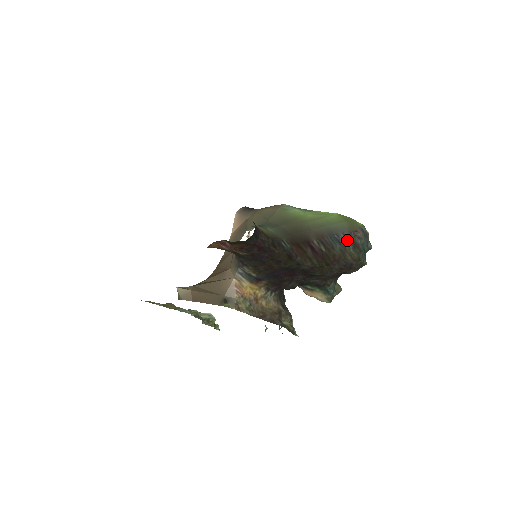
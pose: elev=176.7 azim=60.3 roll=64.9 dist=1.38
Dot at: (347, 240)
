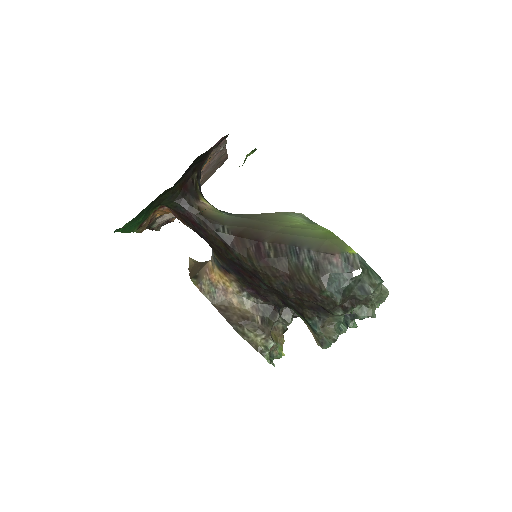
Dot at: (310, 258)
